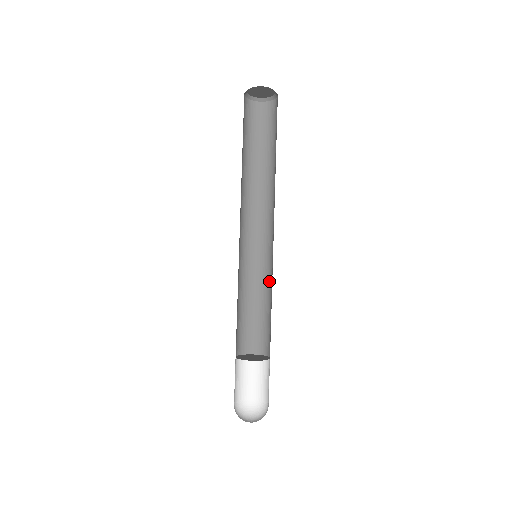
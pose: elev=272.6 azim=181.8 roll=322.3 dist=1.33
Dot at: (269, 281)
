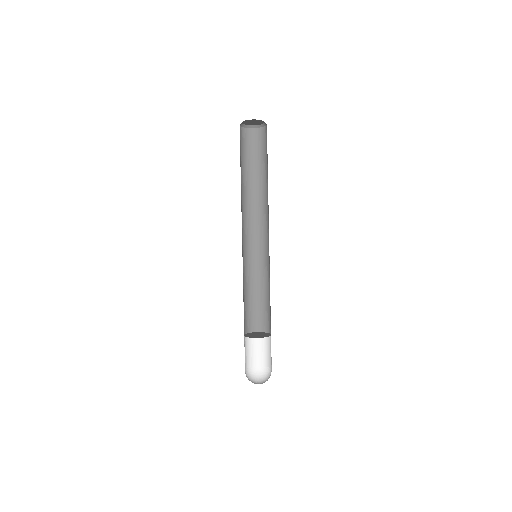
Dot at: occluded
